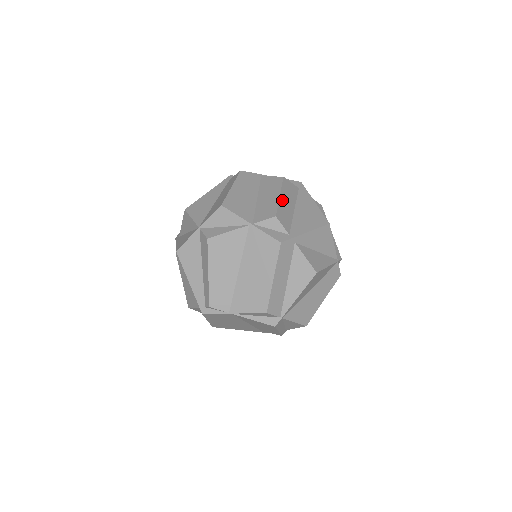
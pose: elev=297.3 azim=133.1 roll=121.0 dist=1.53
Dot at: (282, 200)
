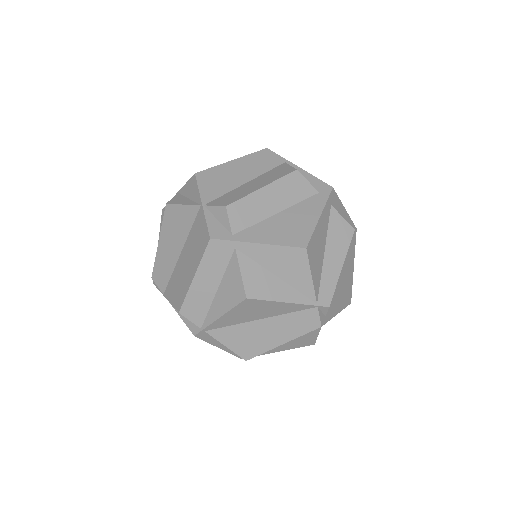
Dot at: (262, 194)
